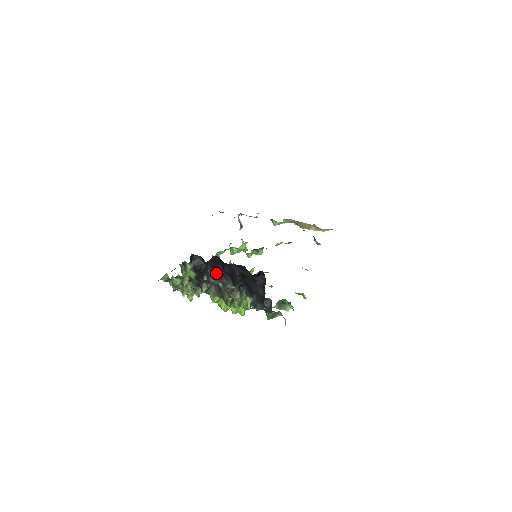
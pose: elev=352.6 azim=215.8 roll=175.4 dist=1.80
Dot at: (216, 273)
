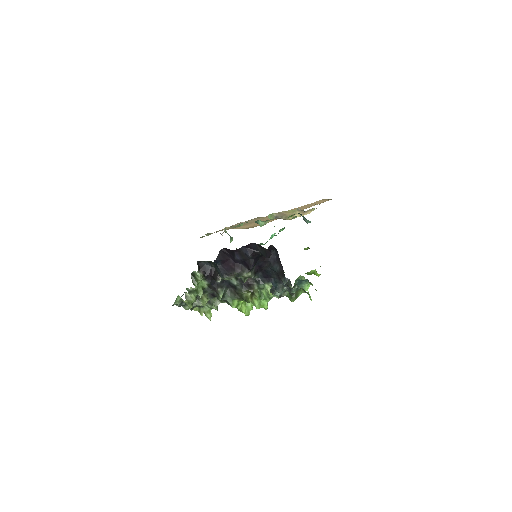
Dot at: (228, 268)
